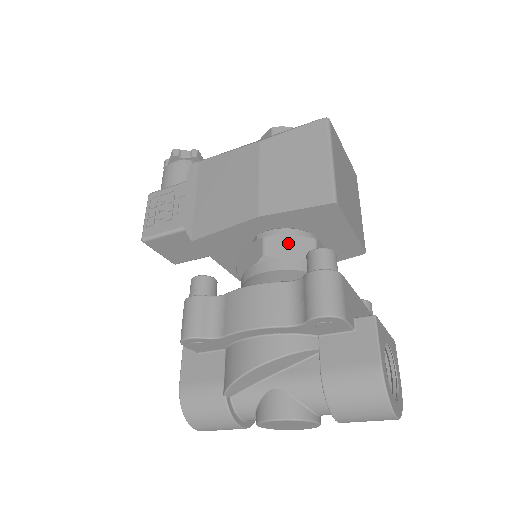
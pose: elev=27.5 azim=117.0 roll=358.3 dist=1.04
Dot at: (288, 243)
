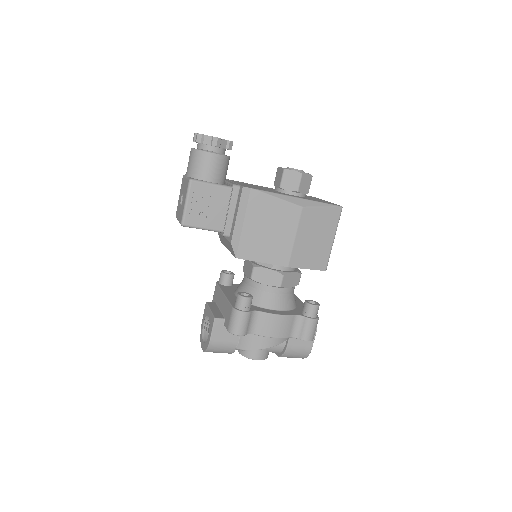
Dot at: (291, 278)
